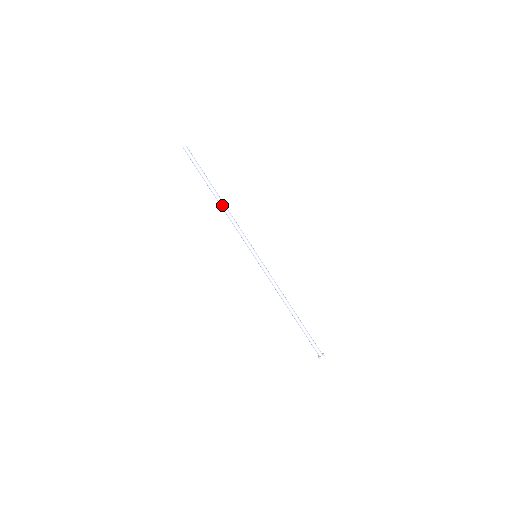
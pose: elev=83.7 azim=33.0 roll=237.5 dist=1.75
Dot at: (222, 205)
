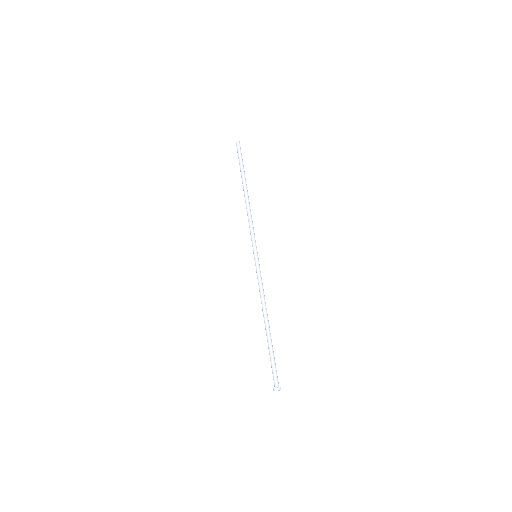
Dot at: (246, 198)
